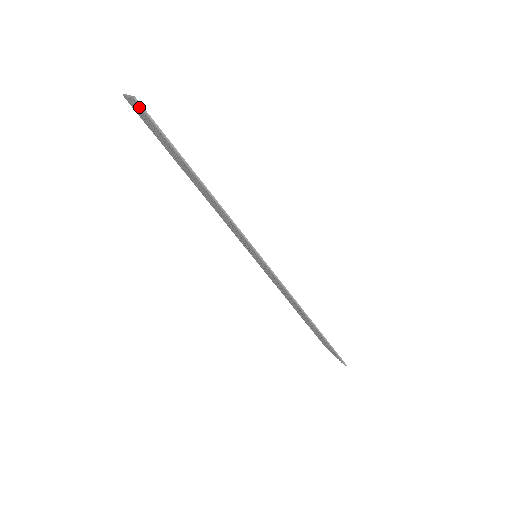
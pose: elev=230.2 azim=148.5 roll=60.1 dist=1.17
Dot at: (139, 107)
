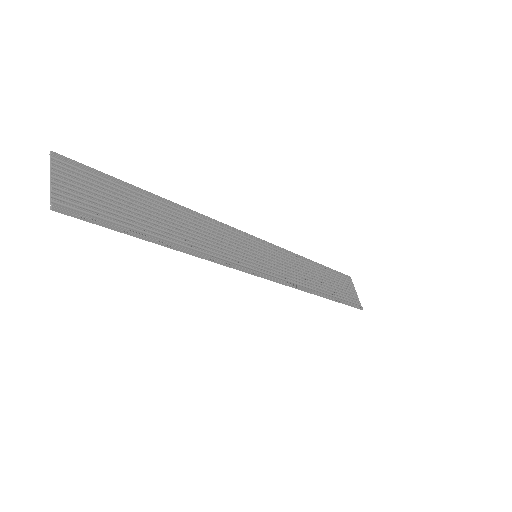
Dot at: (64, 208)
